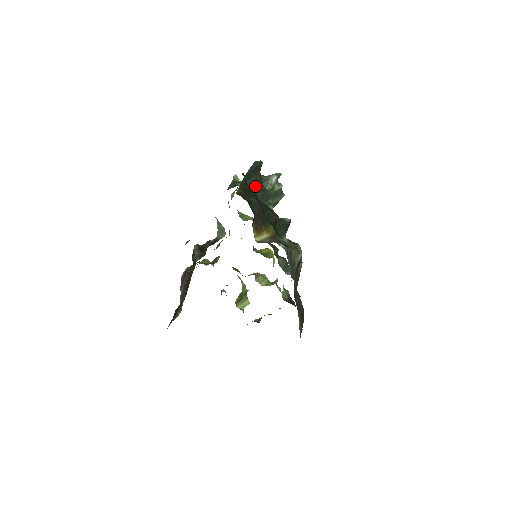
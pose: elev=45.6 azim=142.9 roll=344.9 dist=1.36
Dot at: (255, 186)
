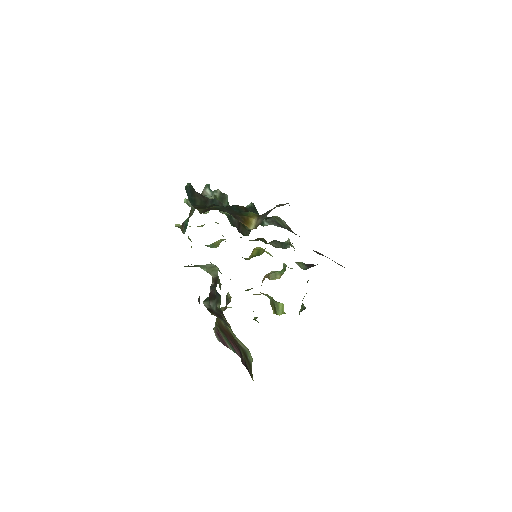
Dot at: (204, 203)
